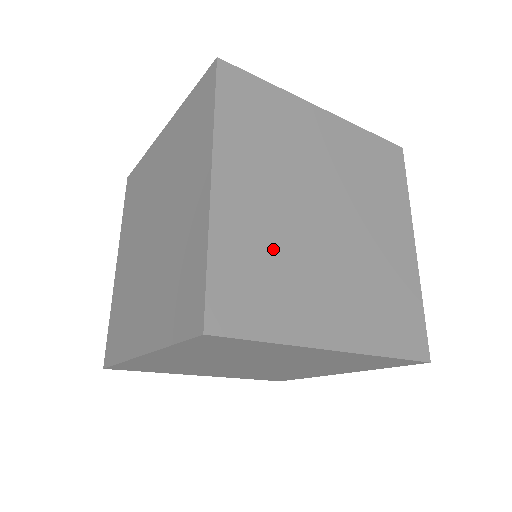
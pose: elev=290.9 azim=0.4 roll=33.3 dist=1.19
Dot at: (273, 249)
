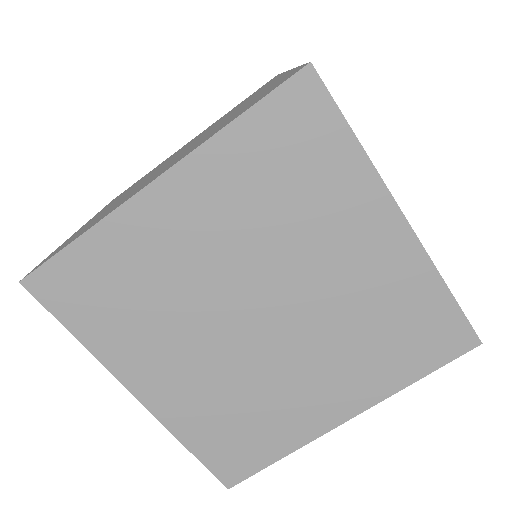
Dot at: (158, 285)
